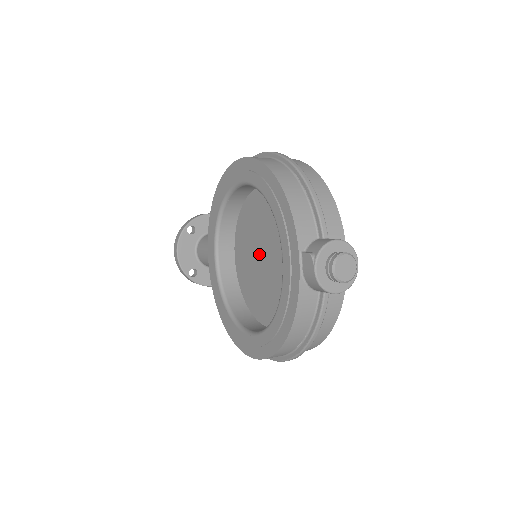
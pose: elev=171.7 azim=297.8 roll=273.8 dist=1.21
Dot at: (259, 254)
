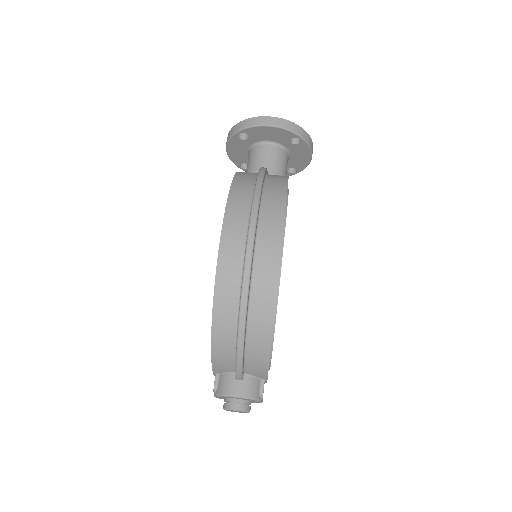
Dot at: occluded
